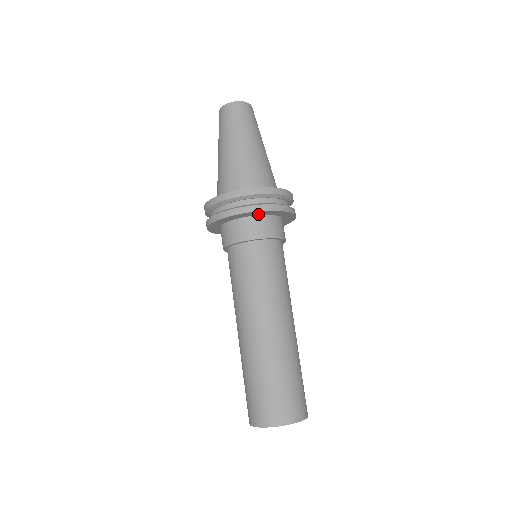
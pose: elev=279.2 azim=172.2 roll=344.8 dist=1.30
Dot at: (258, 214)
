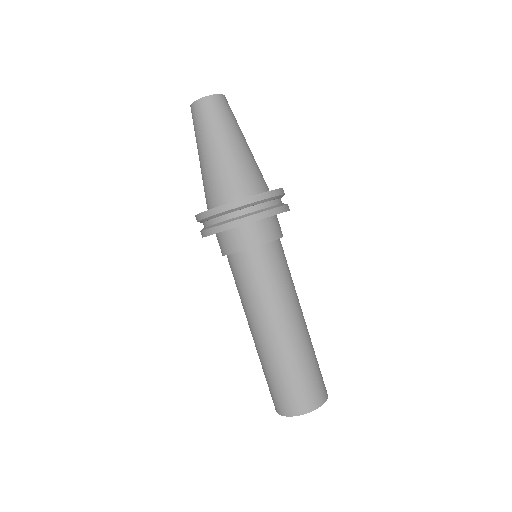
Dot at: (249, 223)
